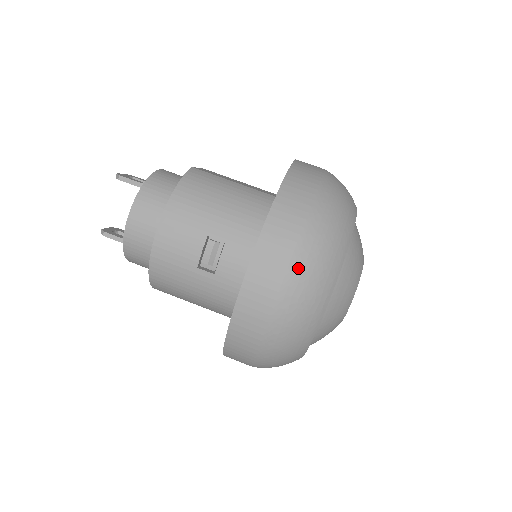
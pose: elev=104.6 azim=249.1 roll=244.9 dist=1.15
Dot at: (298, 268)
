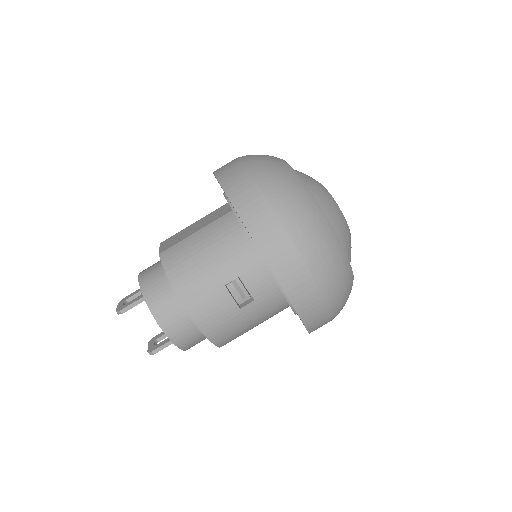
Dot at: (304, 245)
